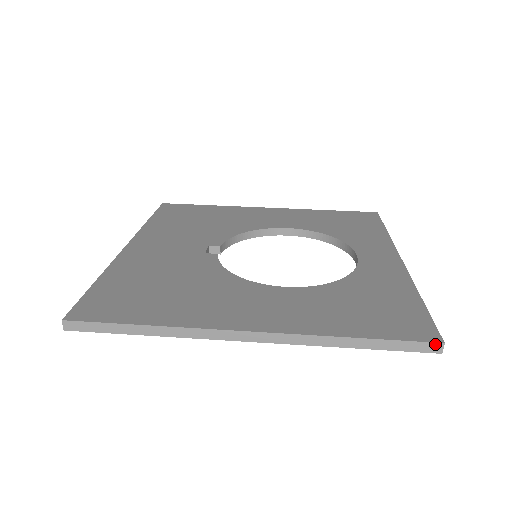
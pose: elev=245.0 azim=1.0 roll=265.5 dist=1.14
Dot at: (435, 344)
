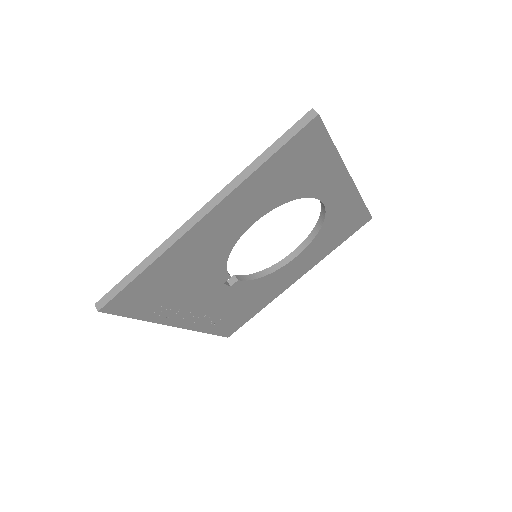
Dot at: (308, 114)
